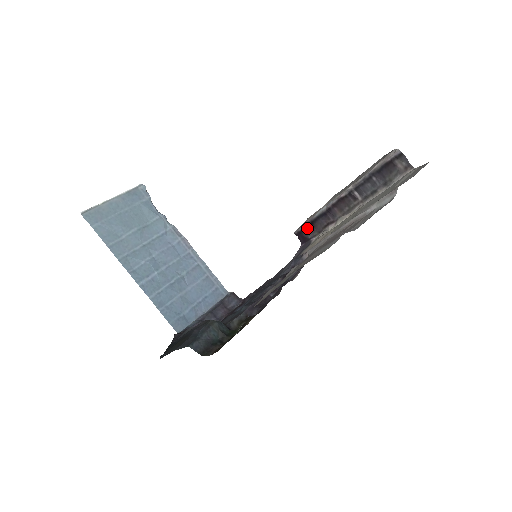
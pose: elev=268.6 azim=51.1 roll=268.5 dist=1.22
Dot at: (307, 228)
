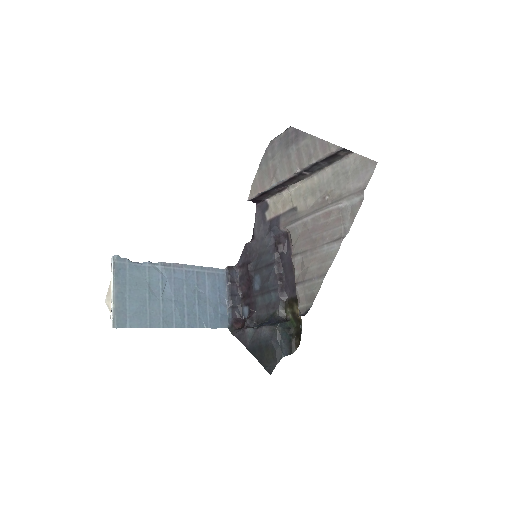
Dot at: (260, 196)
